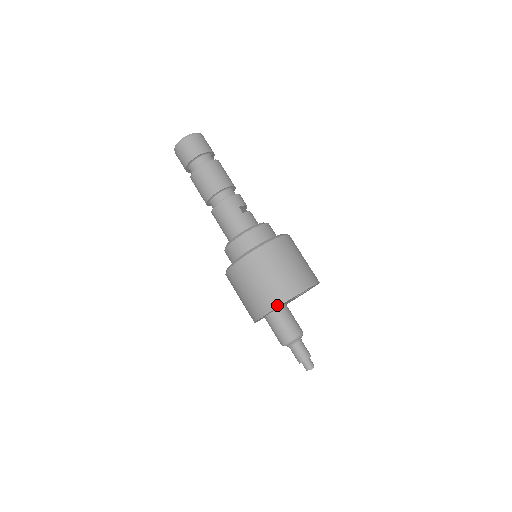
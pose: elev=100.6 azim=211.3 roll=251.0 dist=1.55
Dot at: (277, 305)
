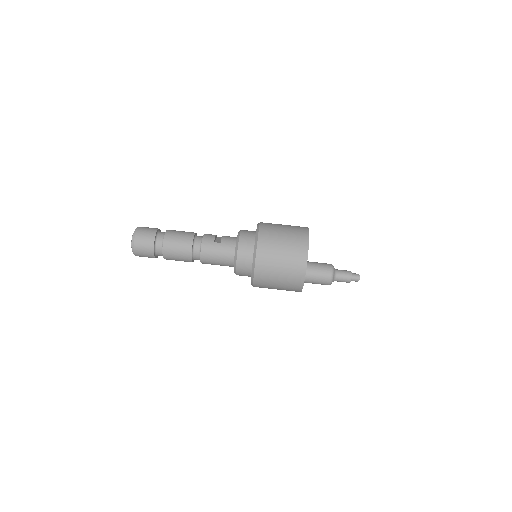
Dot at: (304, 270)
